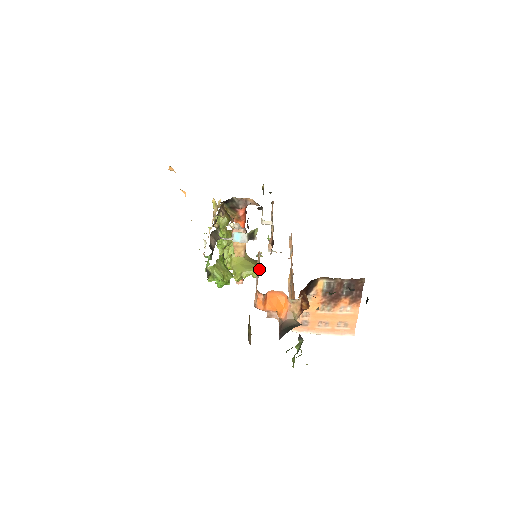
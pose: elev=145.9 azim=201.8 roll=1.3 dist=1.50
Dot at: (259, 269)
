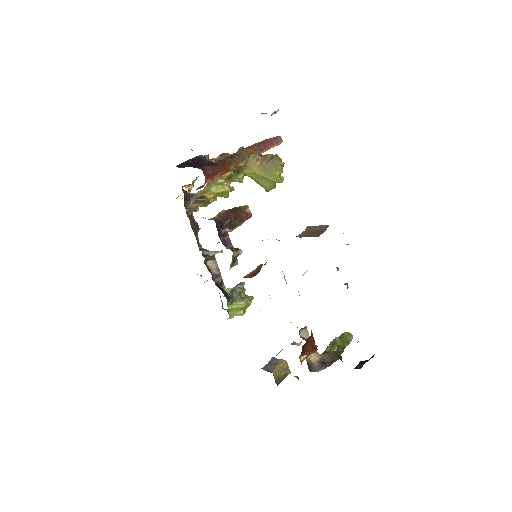
Dot at: occluded
